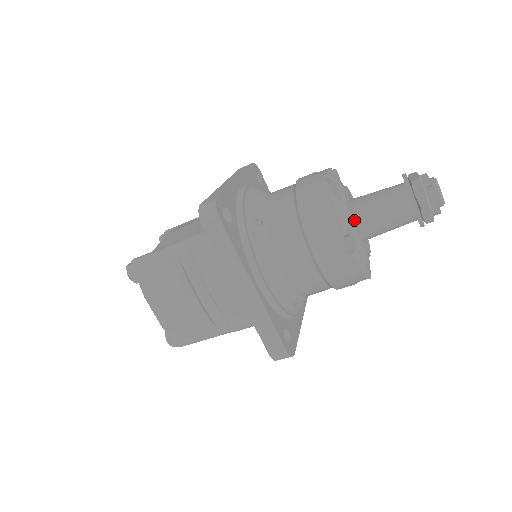
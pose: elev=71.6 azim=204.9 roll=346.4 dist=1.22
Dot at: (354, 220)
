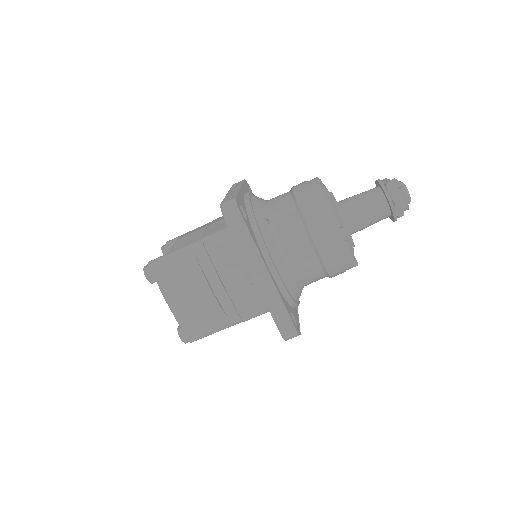
Dot at: occluded
